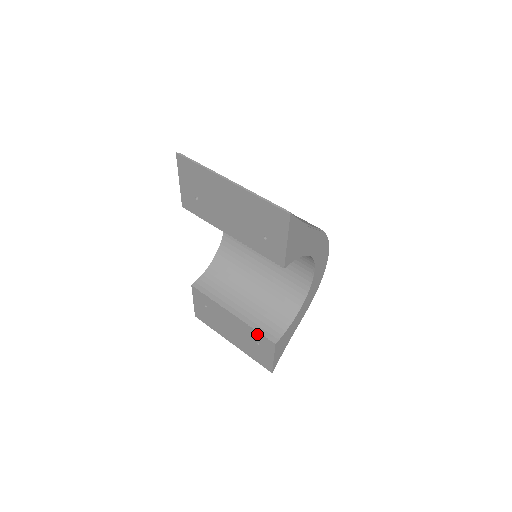
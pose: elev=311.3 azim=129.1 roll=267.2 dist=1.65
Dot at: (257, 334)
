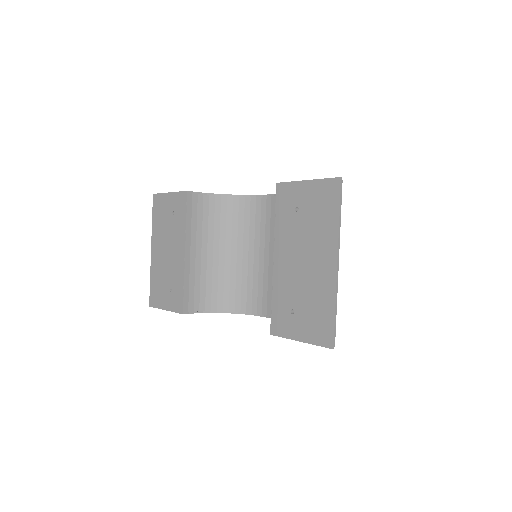
Dot at: (181, 289)
